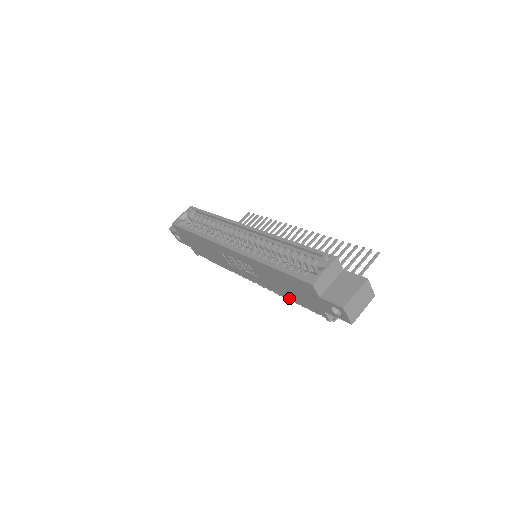
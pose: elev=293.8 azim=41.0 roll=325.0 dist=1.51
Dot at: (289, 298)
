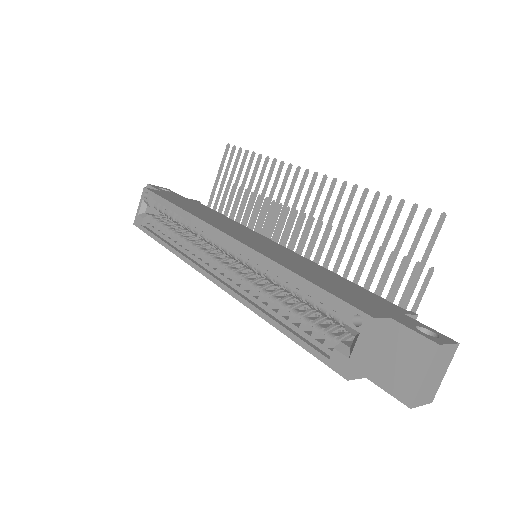
Dot at: occluded
